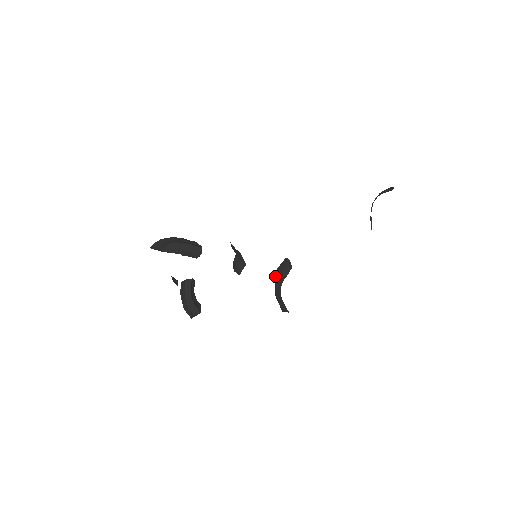
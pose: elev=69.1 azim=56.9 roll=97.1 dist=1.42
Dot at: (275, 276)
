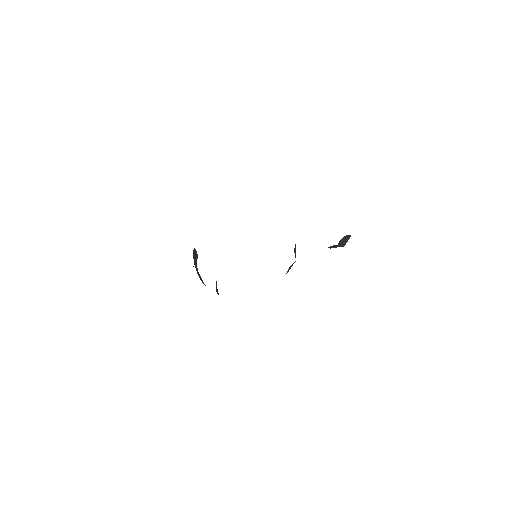
Dot at: occluded
